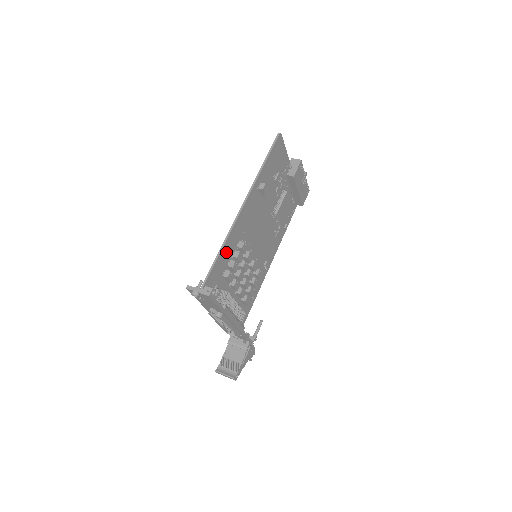
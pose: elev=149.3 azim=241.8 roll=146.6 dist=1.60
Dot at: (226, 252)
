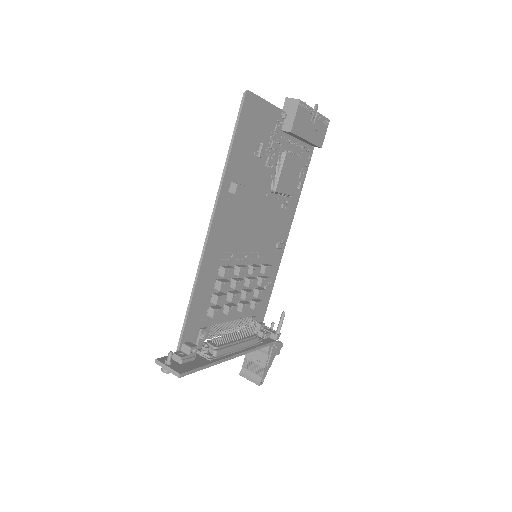
Dot at: (202, 291)
